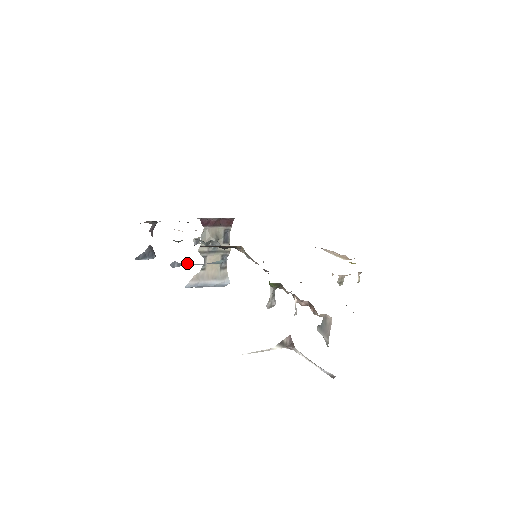
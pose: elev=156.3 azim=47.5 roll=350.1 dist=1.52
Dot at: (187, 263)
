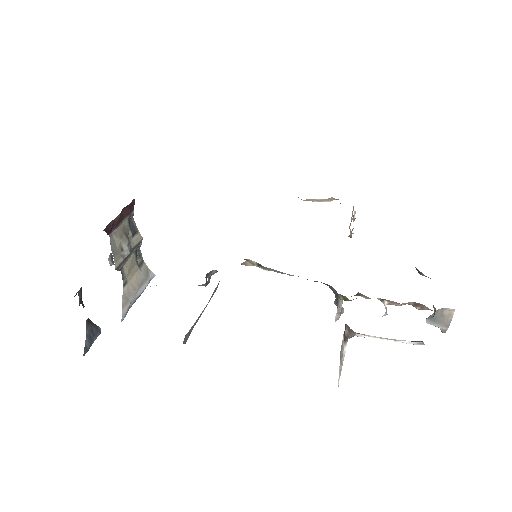
Dot at: (194, 323)
